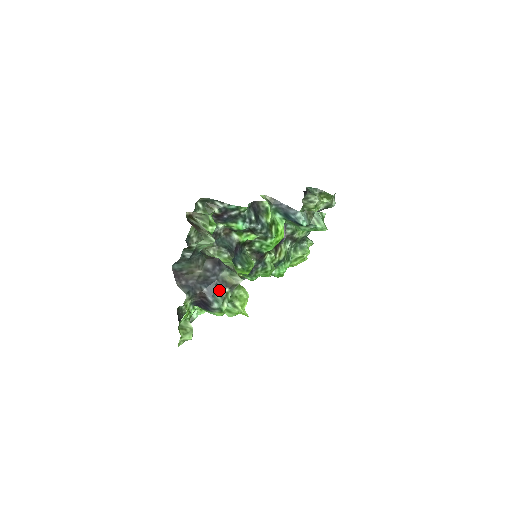
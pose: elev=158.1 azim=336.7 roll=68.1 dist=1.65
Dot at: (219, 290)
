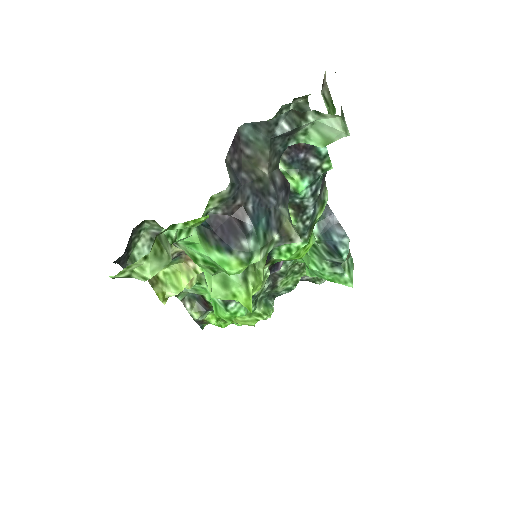
Dot at: (267, 226)
